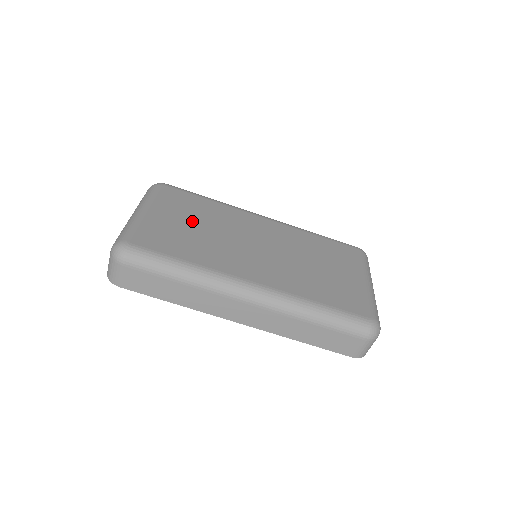
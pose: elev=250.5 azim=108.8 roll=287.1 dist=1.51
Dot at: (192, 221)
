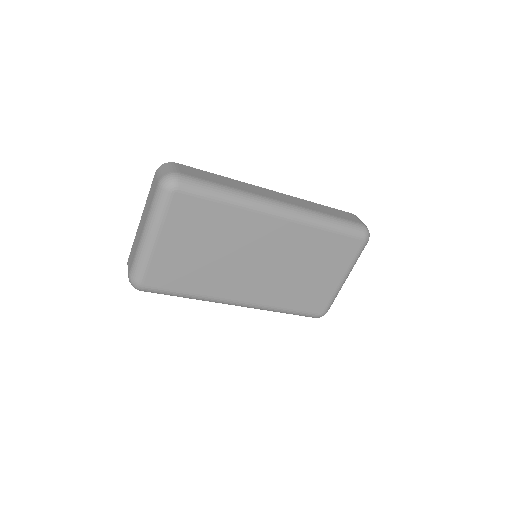
Dot at: (200, 244)
